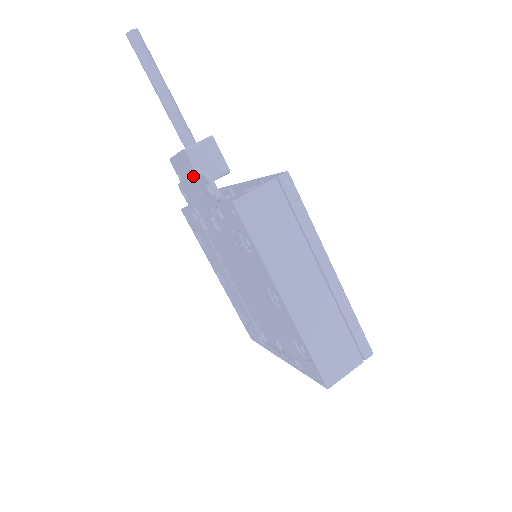
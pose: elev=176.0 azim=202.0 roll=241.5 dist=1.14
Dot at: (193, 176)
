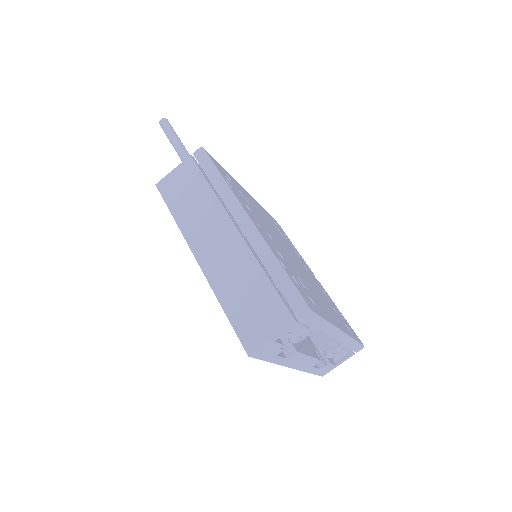
Dot at: occluded
